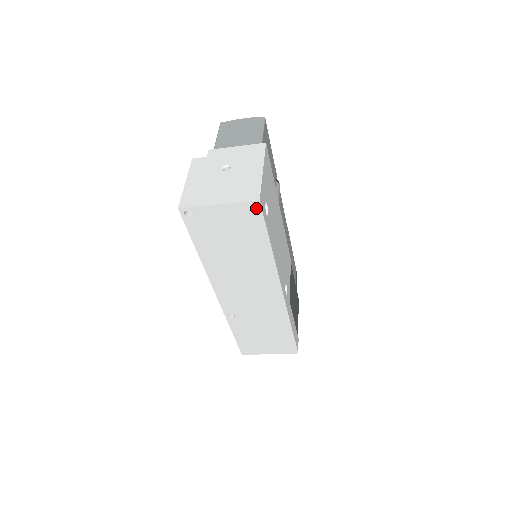
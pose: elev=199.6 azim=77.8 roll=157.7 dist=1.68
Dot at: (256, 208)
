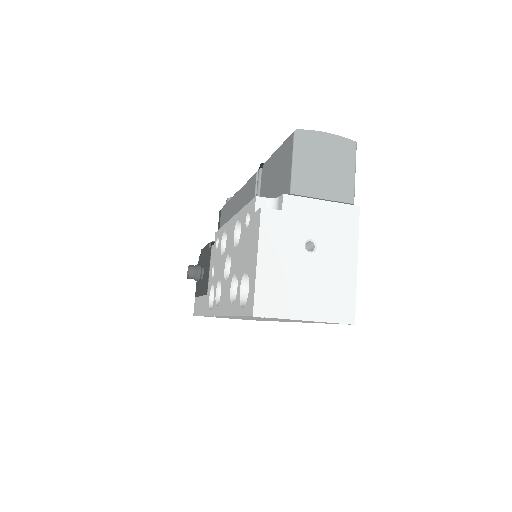
Dot at: occluded
